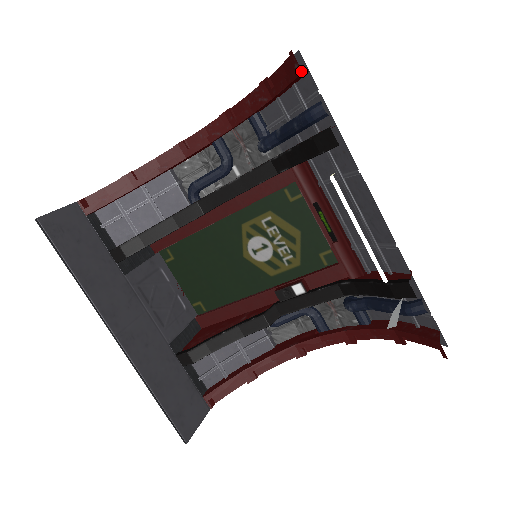
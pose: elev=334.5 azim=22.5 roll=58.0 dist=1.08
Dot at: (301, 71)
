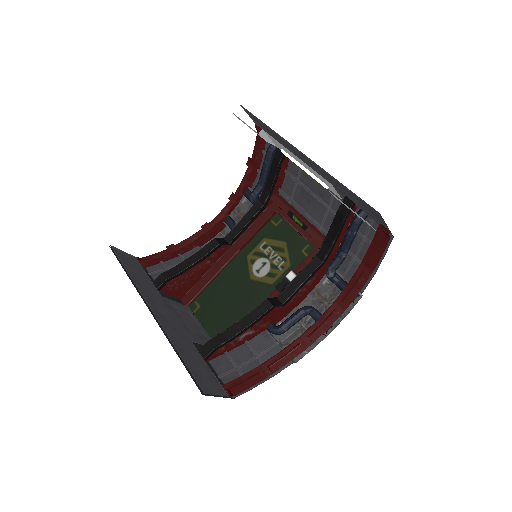
Dot at: (261, 129)
